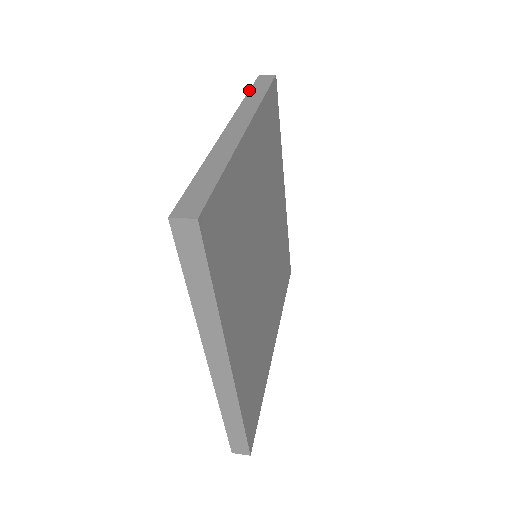
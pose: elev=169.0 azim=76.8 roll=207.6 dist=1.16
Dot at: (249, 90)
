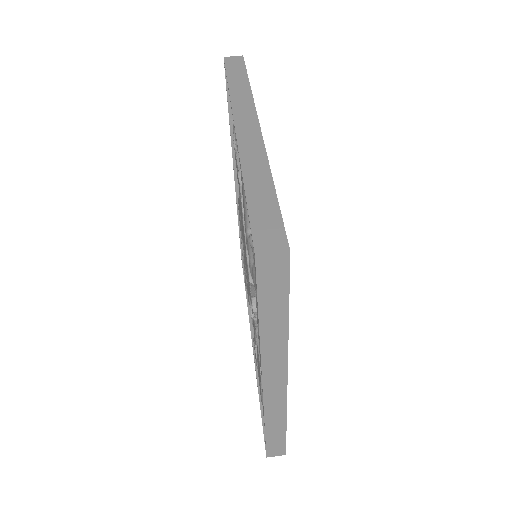
Dot at: (258, 312)
